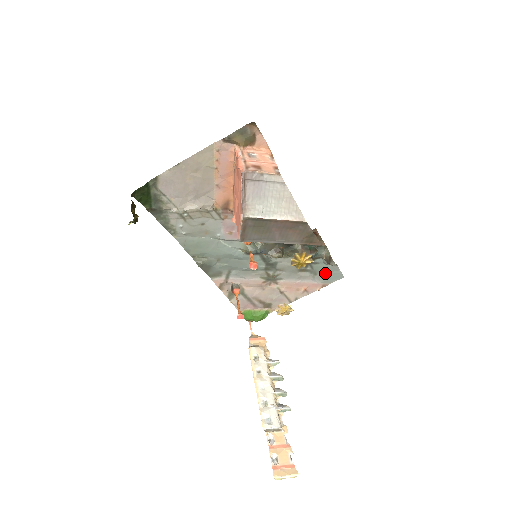
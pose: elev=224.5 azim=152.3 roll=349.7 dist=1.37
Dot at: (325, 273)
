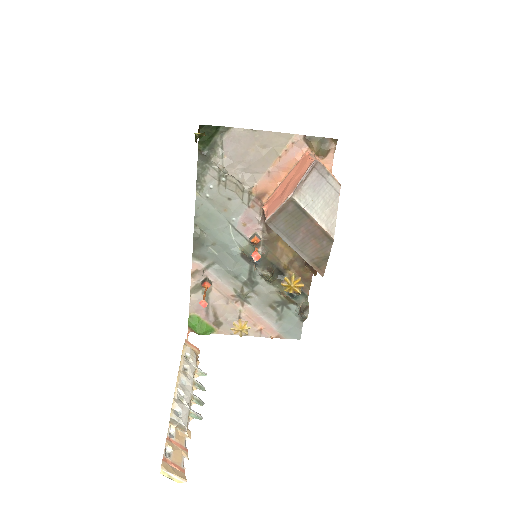
Dot at: (288, 324)
